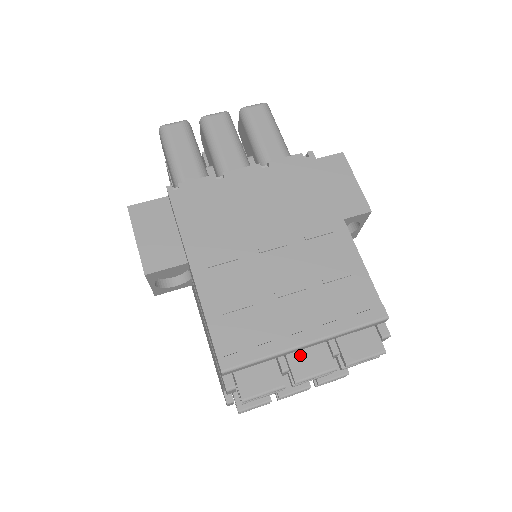
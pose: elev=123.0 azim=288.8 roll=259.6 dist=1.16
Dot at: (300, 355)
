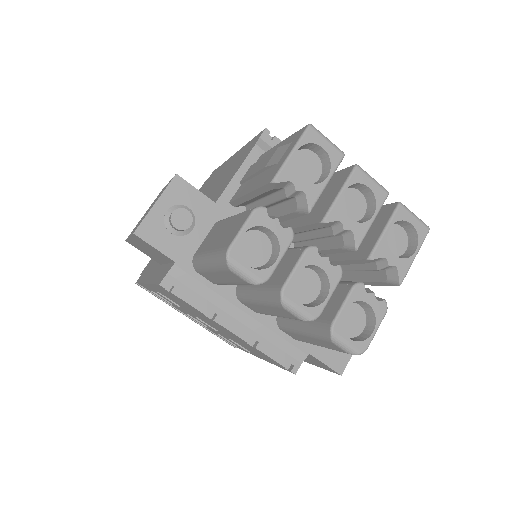
Dot at: occluded
